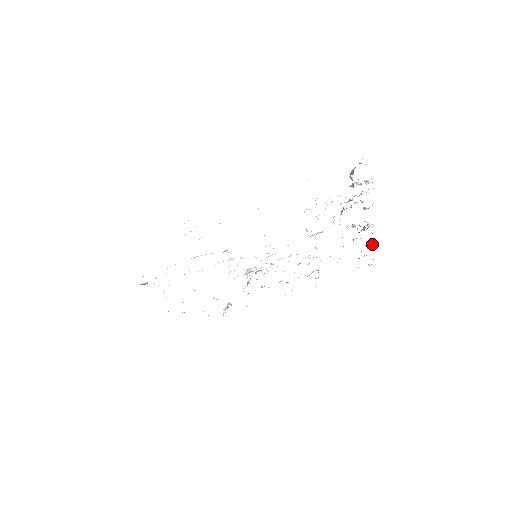
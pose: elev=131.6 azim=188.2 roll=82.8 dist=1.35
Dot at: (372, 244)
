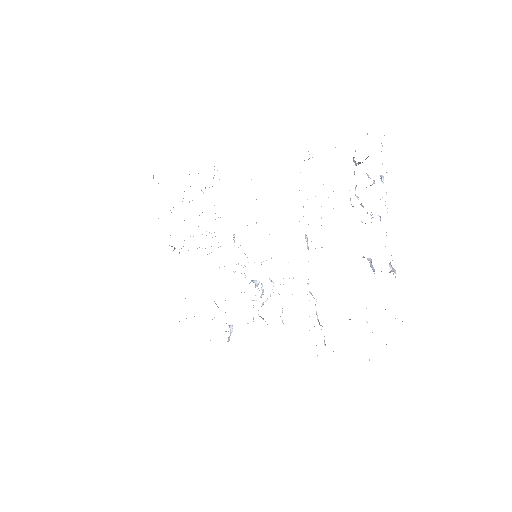
Dot at: occluded
